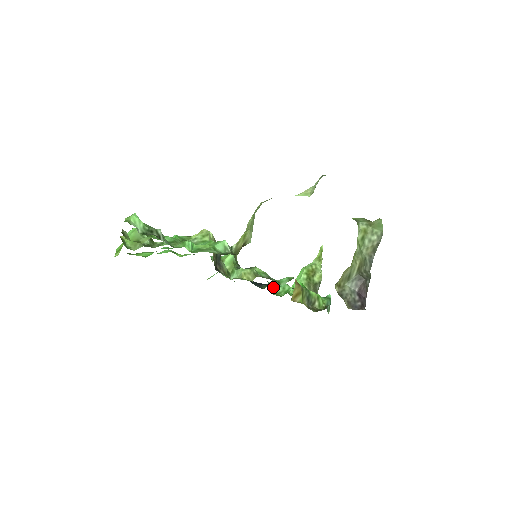
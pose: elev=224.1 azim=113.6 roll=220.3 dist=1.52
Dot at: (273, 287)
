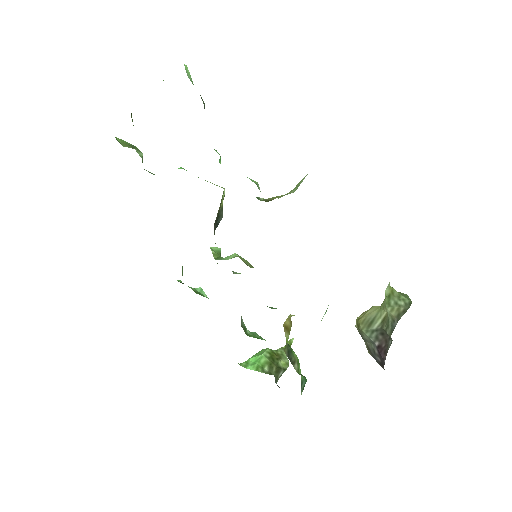
Dot at: (243, 324)
